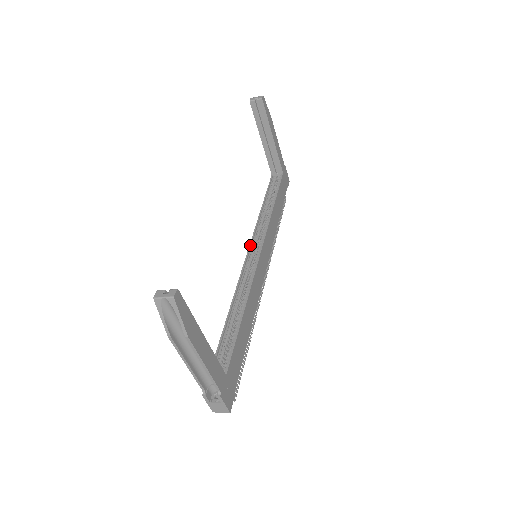
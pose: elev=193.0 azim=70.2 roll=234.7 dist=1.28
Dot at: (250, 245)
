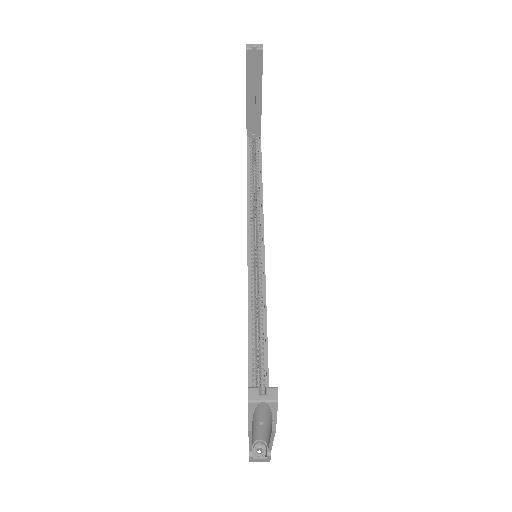
Dot at: (248, 242)
